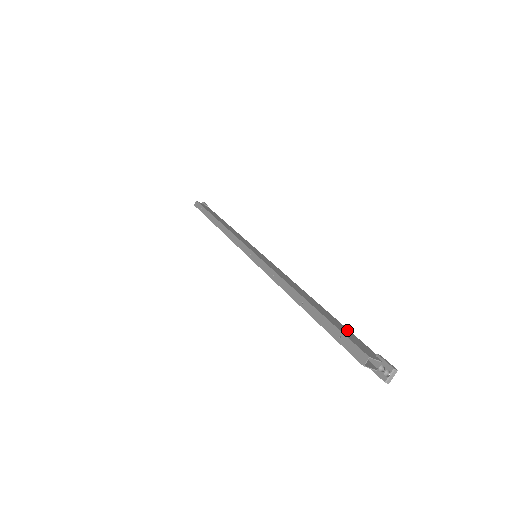
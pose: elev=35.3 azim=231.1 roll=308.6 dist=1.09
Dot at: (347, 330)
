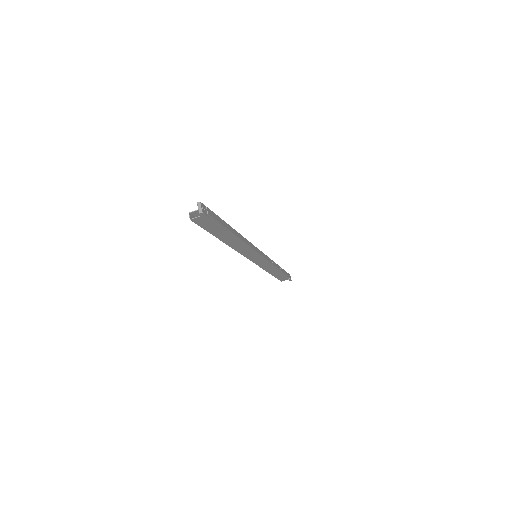
Dot at: occluded
